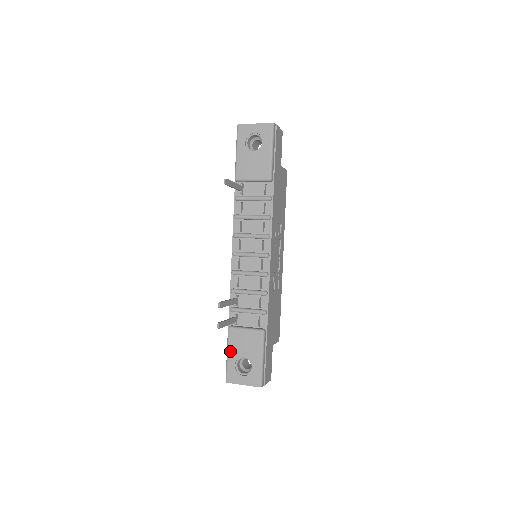
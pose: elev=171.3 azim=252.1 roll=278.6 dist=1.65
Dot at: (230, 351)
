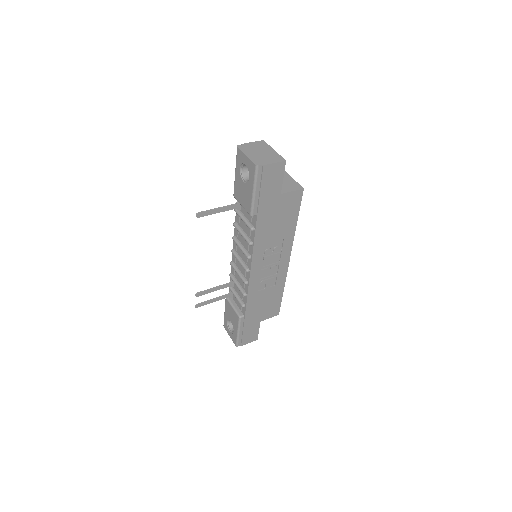
Dot at: (225, 311)
